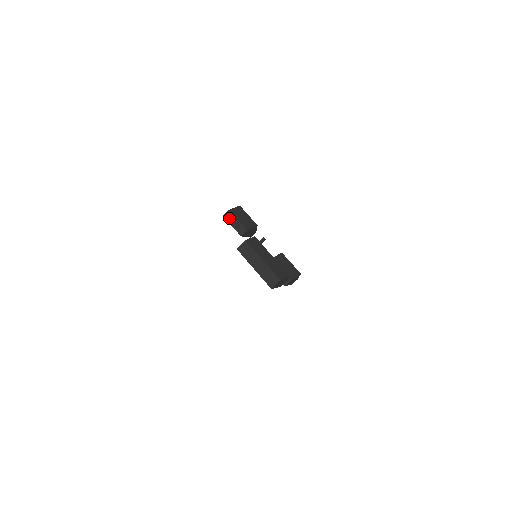
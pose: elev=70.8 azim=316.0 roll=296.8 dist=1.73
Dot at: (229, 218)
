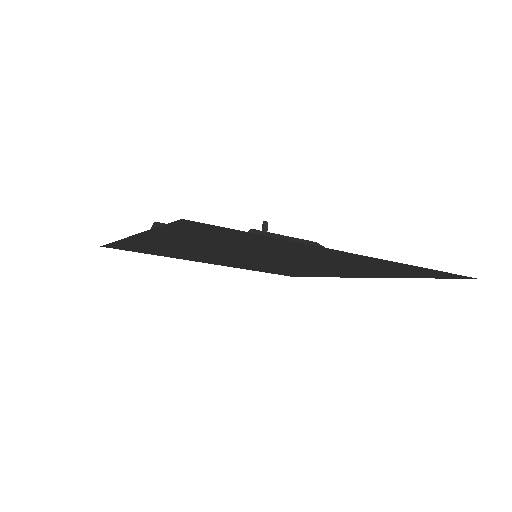
Dot at: occluded
